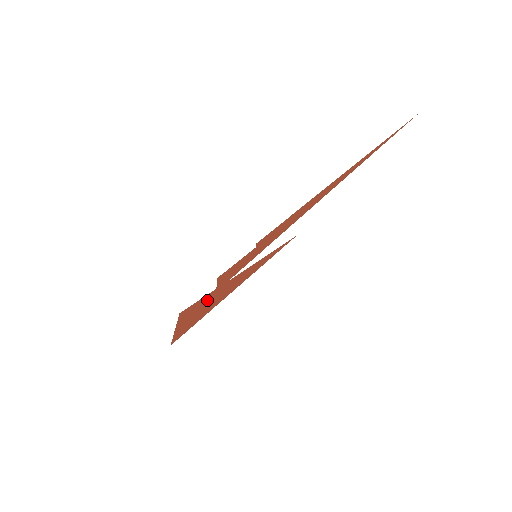
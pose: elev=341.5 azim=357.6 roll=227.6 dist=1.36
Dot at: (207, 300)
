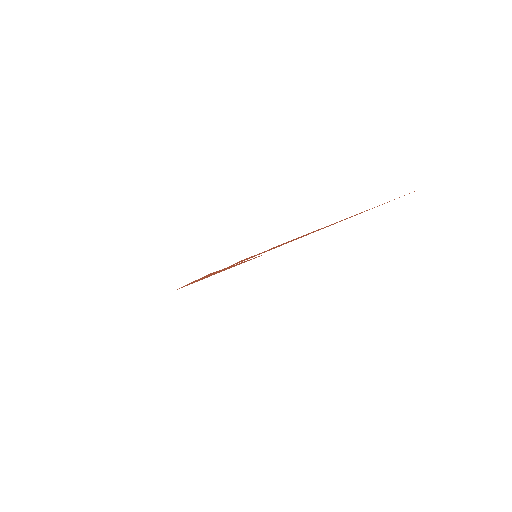
Dot at: (215, 272)
